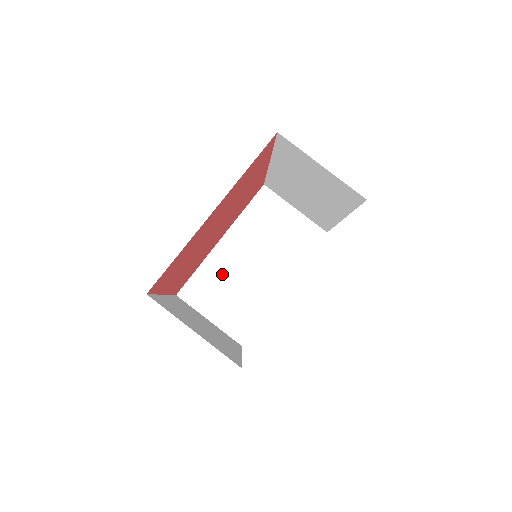
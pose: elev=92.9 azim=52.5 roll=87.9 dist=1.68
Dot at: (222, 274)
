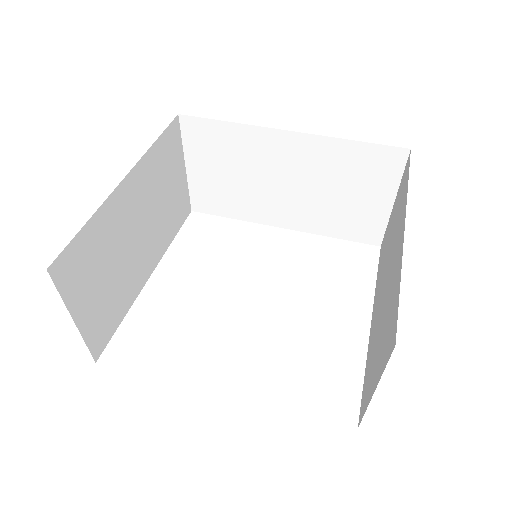
Dot at: (246, 155)
